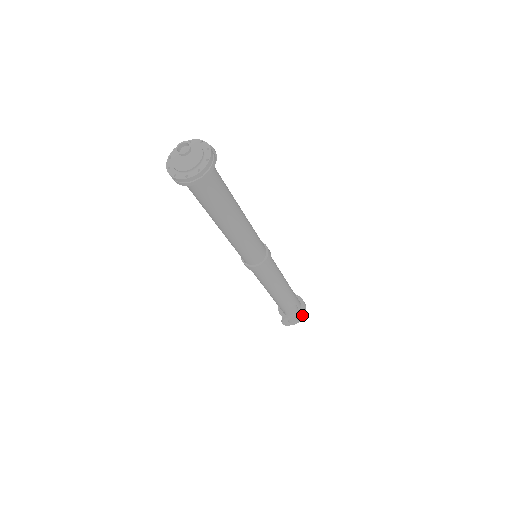
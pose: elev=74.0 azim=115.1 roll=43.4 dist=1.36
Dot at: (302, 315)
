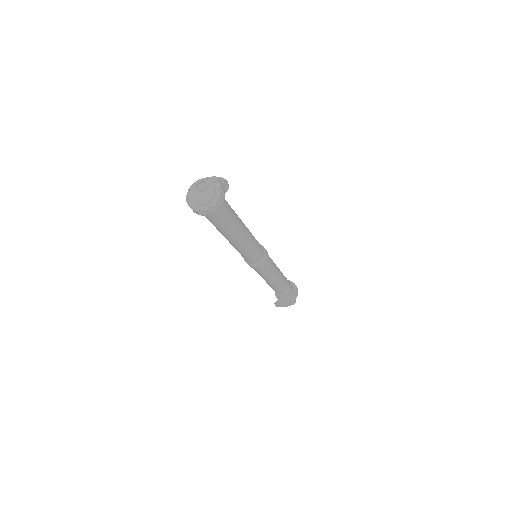
Dot at: (292, 301)
